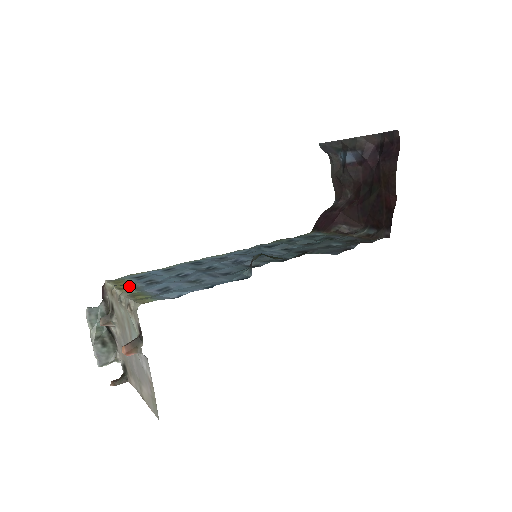
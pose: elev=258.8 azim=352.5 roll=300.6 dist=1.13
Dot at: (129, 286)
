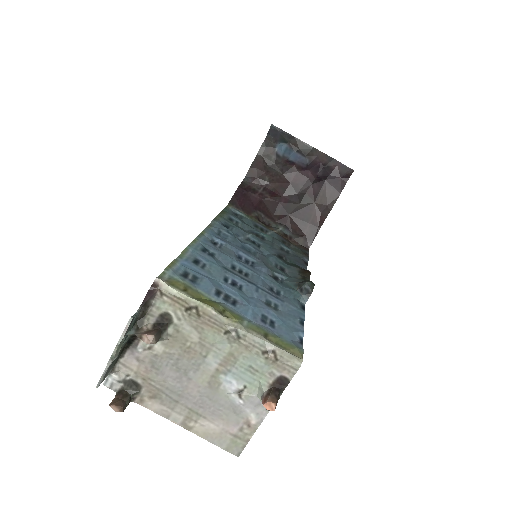
Dot at: (224, 308)
